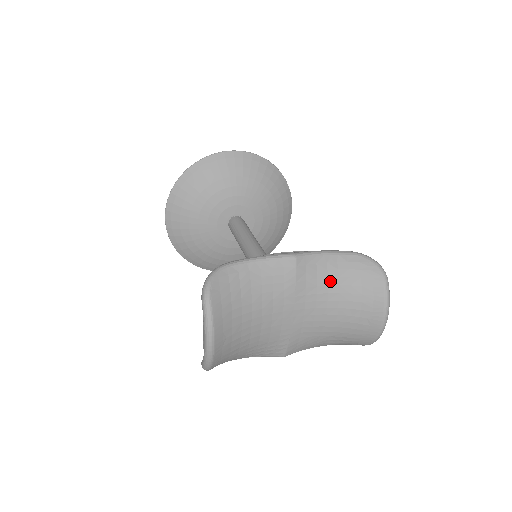
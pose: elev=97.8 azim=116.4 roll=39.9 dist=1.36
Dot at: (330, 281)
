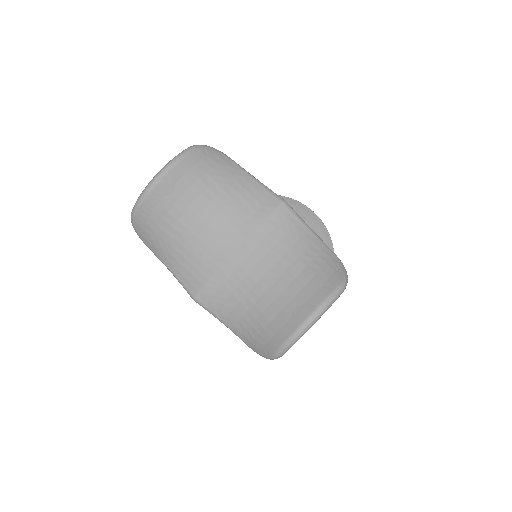
Dot at: (293, 248)
